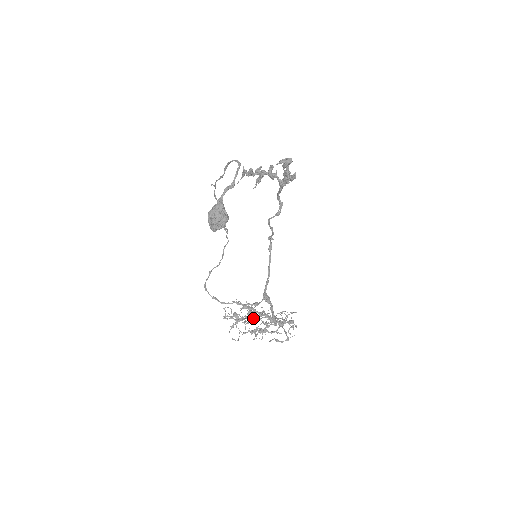
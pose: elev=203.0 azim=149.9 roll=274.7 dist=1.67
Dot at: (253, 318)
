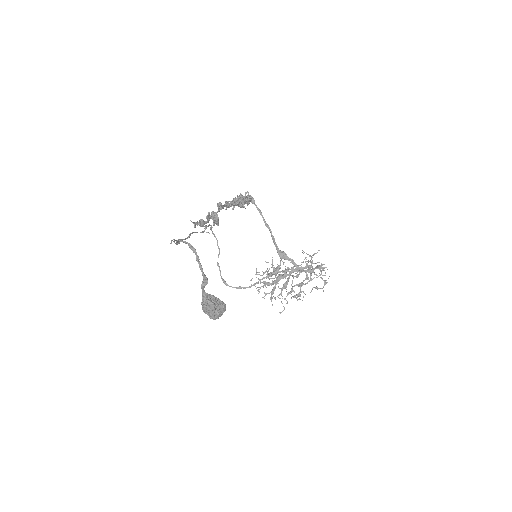
Dot at: (285, 285)
